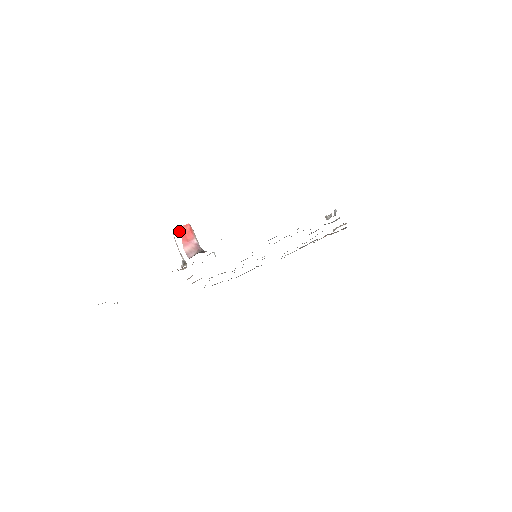
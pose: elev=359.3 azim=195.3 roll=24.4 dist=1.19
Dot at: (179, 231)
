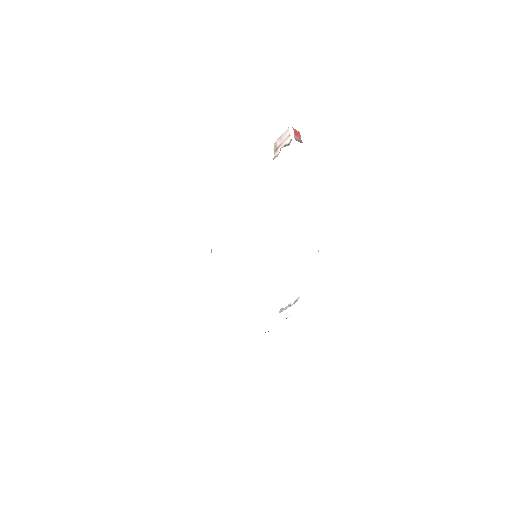
Dot at: (294, 129)
